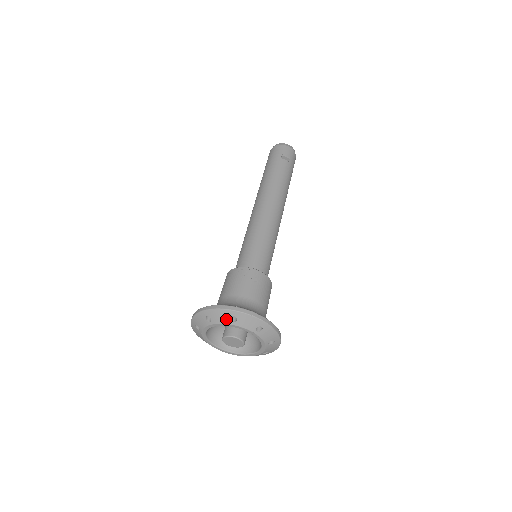
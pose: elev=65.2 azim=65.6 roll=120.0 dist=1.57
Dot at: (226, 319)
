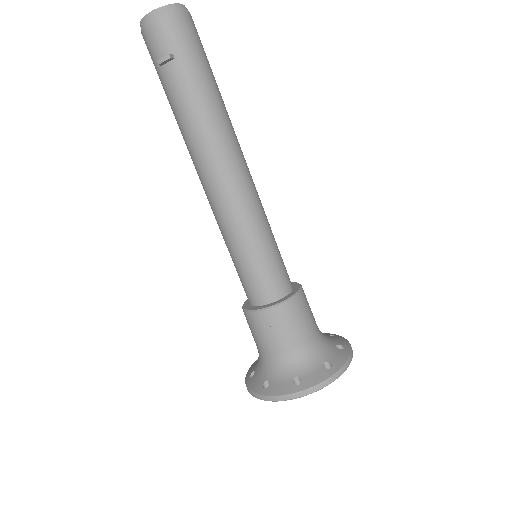
Dot at: occluded
